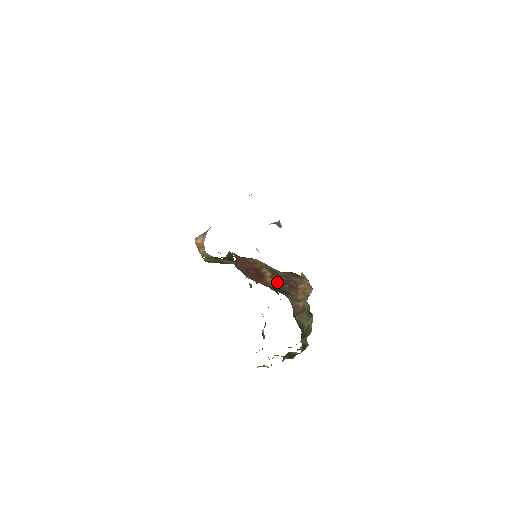
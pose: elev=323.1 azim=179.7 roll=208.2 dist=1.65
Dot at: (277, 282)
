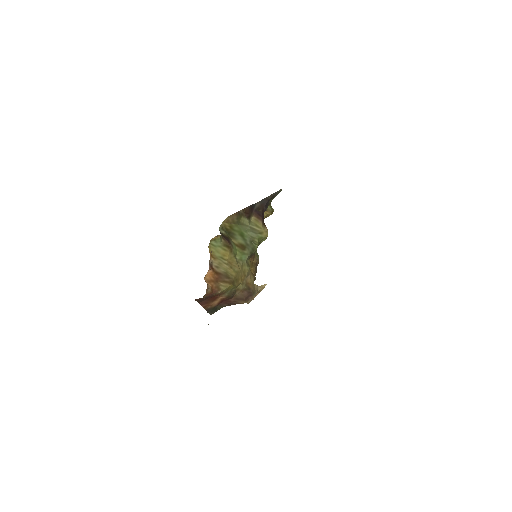
Dot at: (221, 303)
